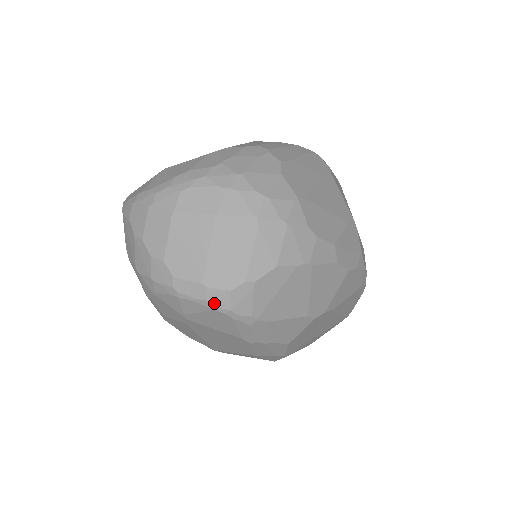
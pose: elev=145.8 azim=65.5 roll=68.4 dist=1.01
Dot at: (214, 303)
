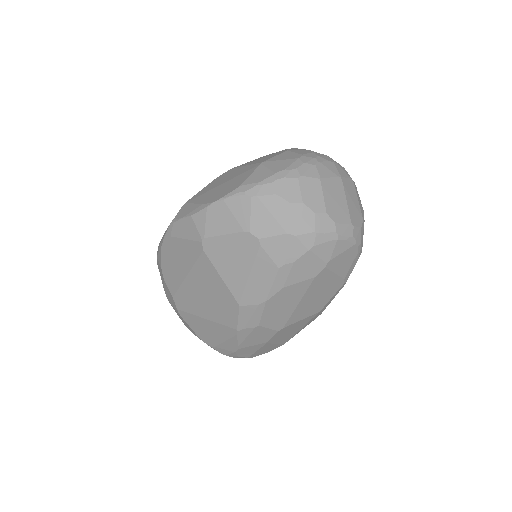
Dot at: (356, 238)
